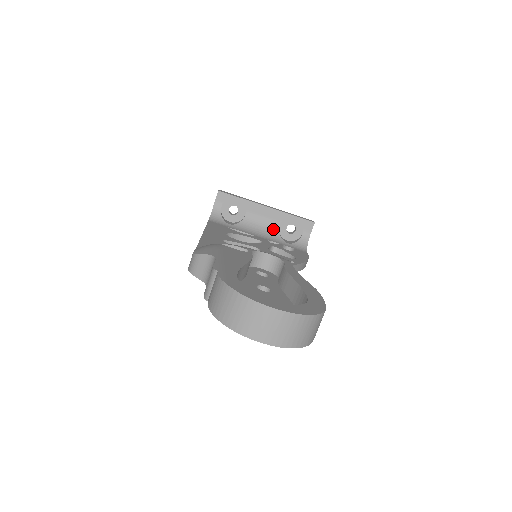
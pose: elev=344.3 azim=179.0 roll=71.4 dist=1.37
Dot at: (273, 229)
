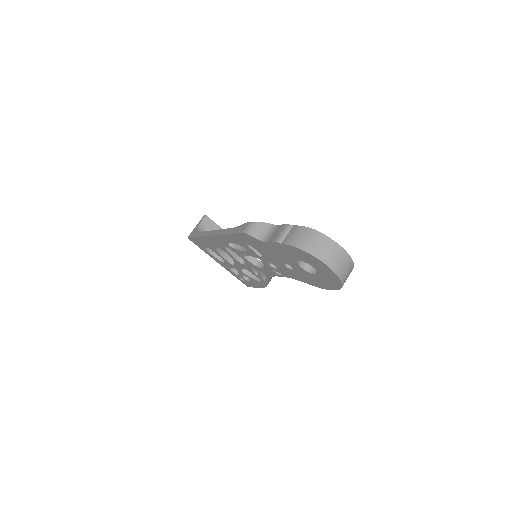
Dot at: occluded
